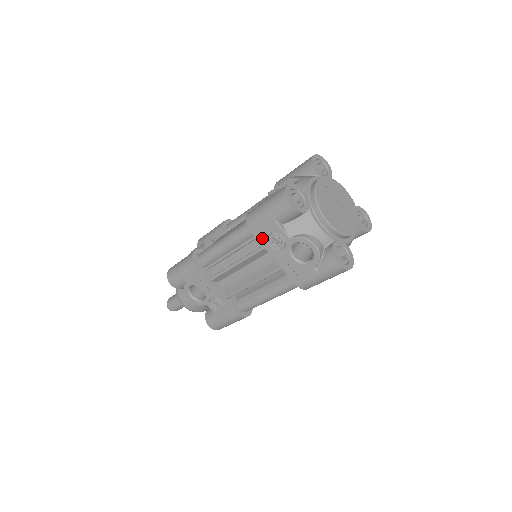
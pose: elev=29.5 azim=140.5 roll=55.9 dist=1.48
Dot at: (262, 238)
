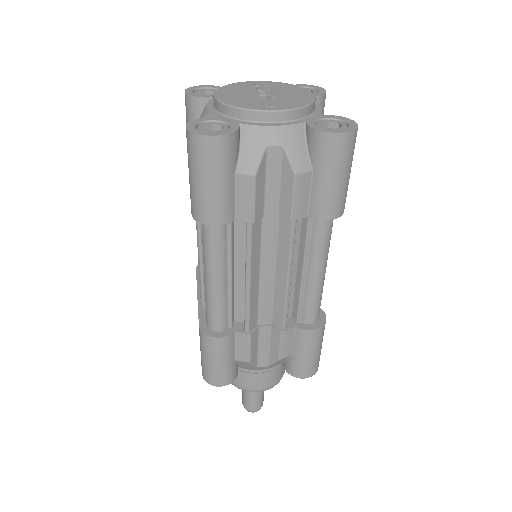
Dot at: occluded
